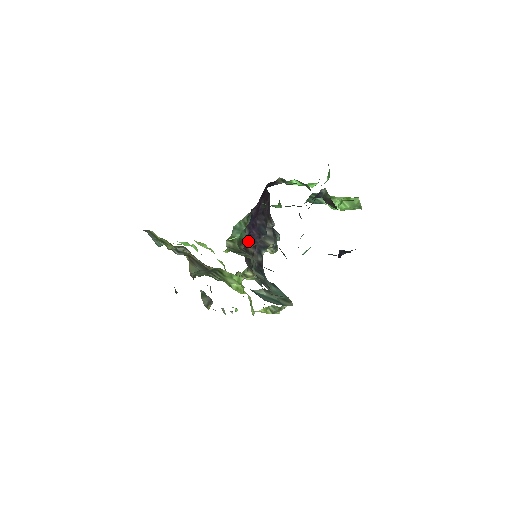
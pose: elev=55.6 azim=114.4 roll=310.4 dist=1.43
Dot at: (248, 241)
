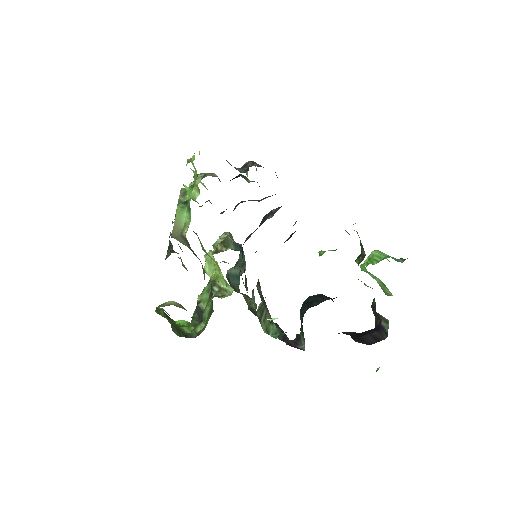
Dot at: occluded
